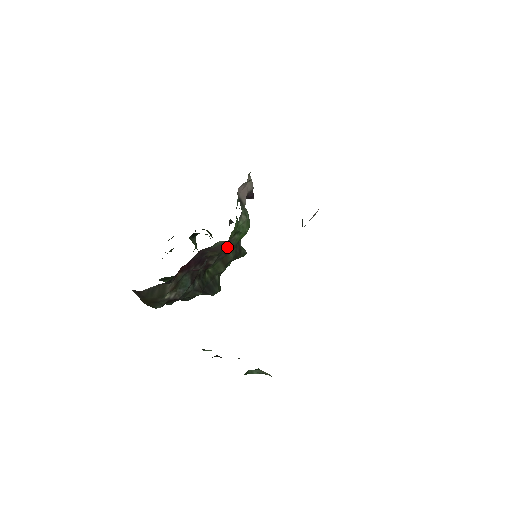
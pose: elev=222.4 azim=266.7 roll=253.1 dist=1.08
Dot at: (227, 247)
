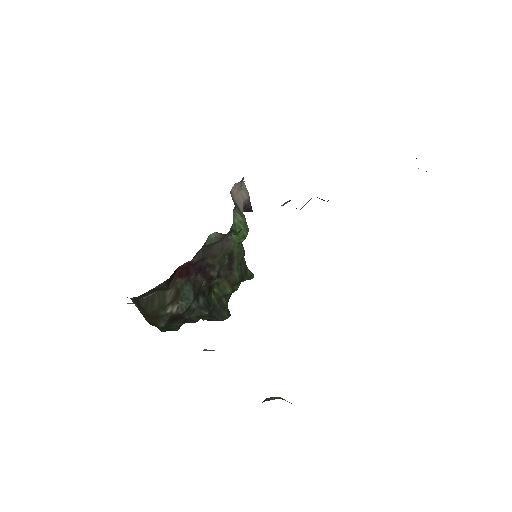
Dot at: (226, 251)
